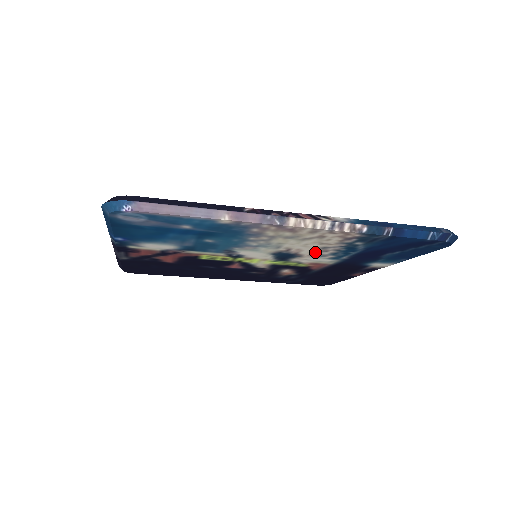
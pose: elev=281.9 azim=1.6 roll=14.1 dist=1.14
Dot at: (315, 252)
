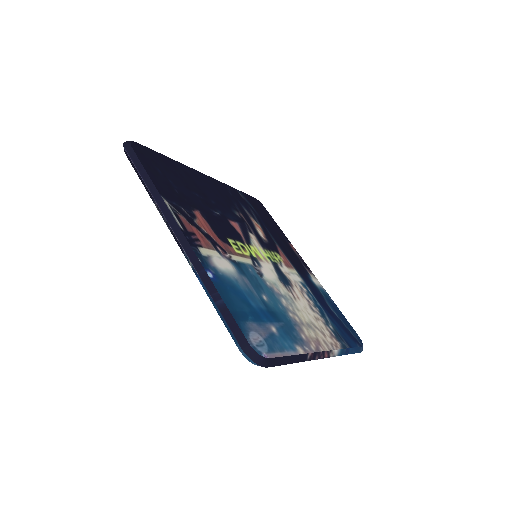
Dot at: occluded
